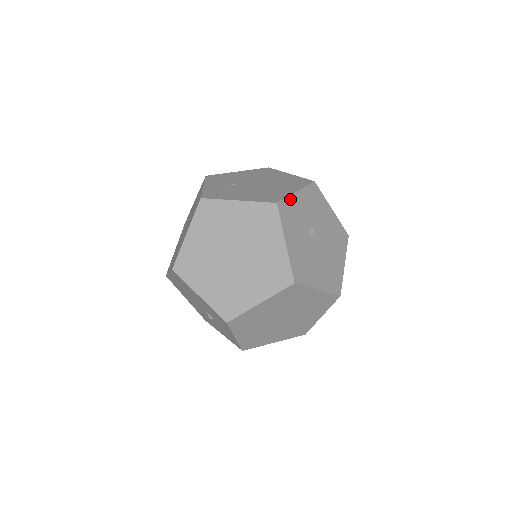
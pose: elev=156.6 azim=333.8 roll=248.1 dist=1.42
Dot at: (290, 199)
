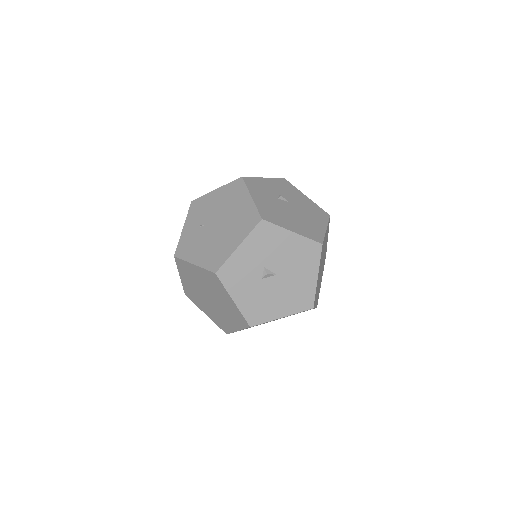
Dot at: (231, 259)
